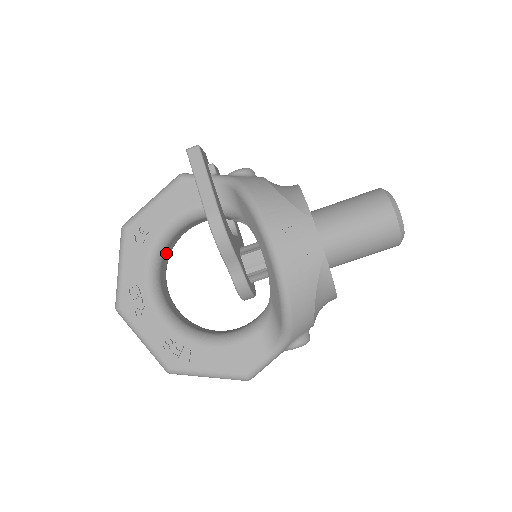
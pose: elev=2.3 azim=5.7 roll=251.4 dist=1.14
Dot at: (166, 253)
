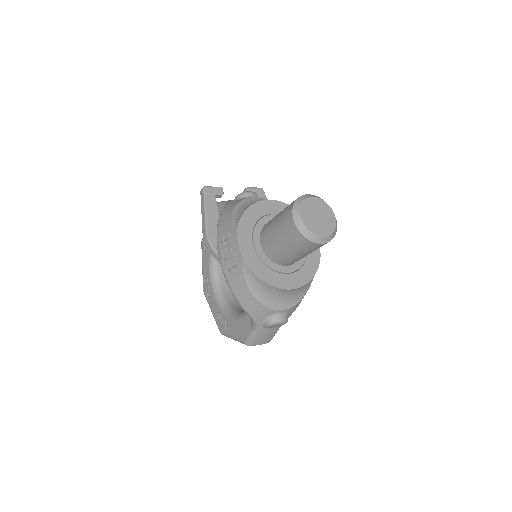
Dot at: occluded
